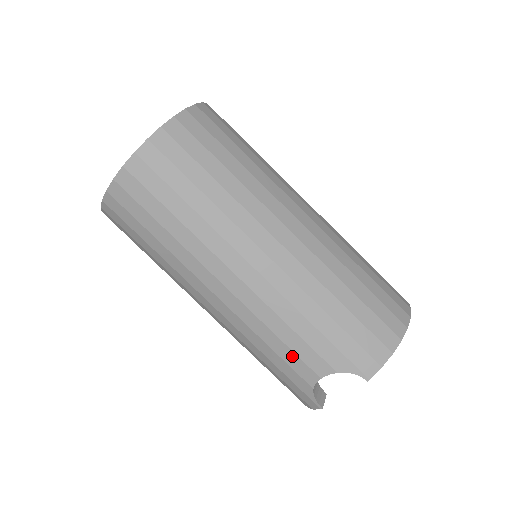
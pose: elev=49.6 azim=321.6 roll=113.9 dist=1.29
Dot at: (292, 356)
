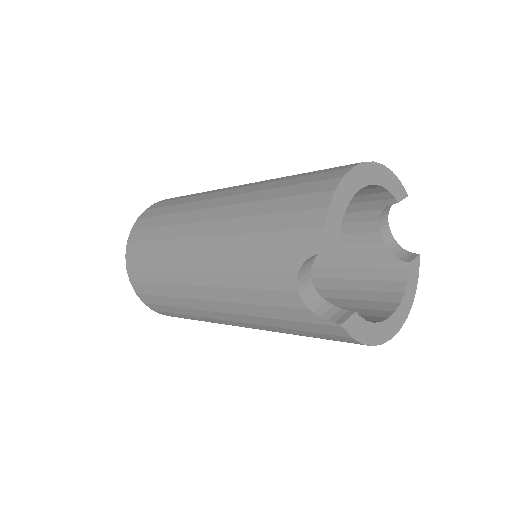
Dot at: (268, 295)
